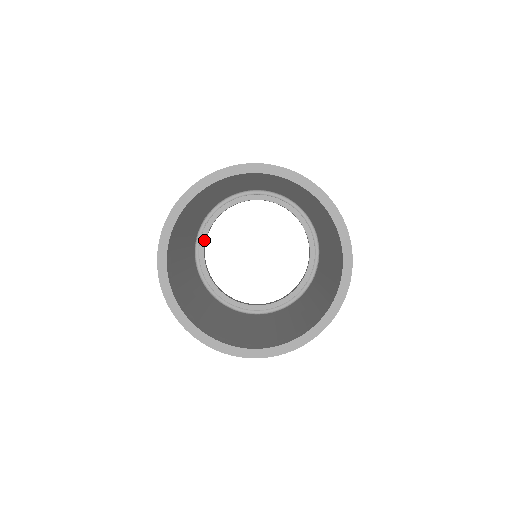
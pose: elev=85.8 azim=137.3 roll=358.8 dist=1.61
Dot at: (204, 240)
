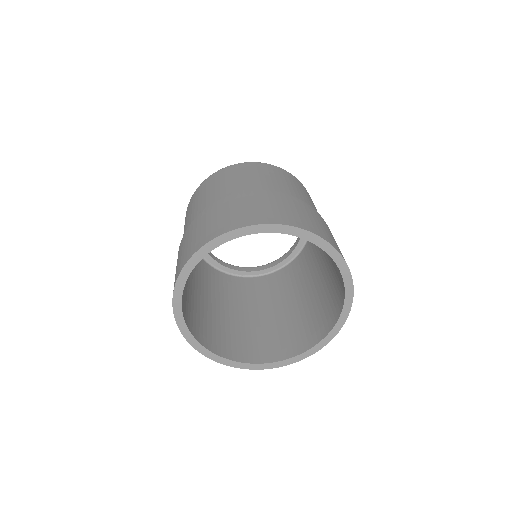
Dot at: (212, 259)
